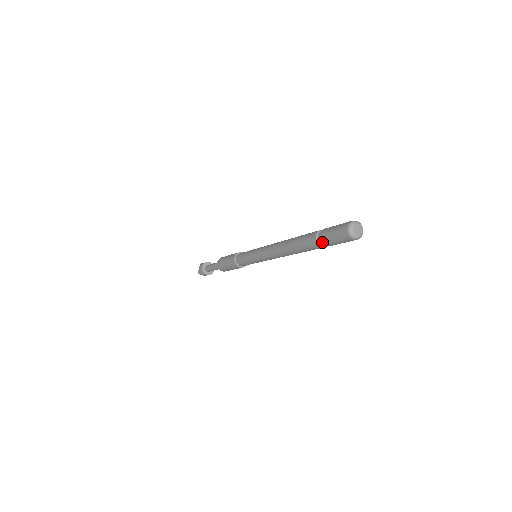
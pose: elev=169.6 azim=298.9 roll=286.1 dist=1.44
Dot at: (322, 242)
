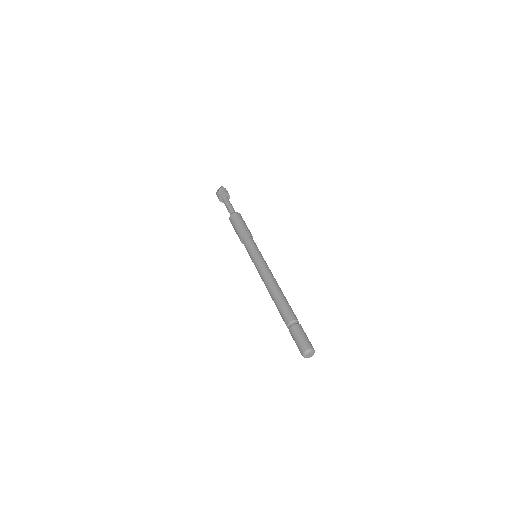
Dot at: occluded
